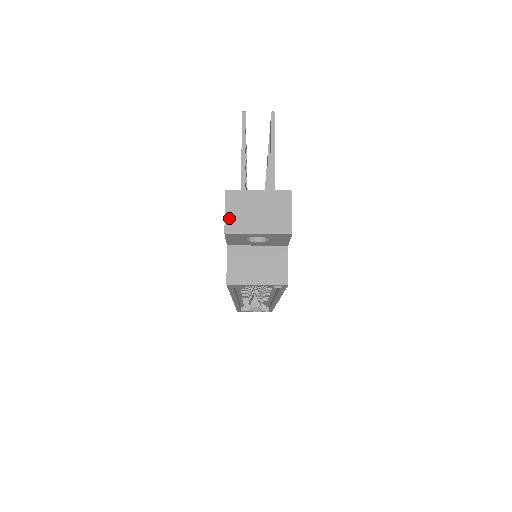
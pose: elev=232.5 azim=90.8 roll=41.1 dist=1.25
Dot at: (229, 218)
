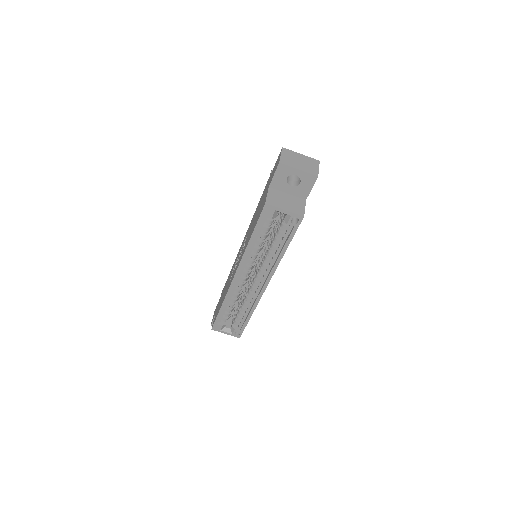
Dot at: (283, 158)
